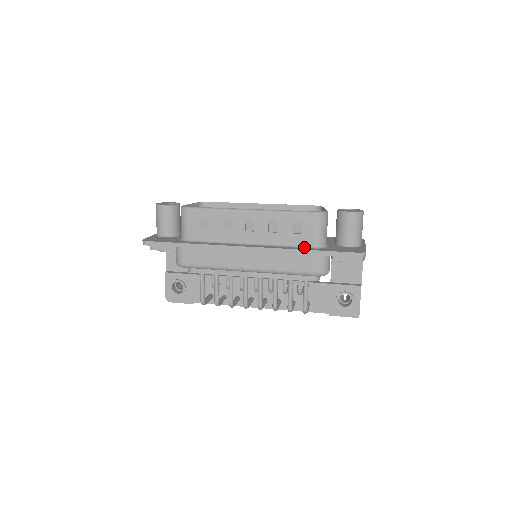
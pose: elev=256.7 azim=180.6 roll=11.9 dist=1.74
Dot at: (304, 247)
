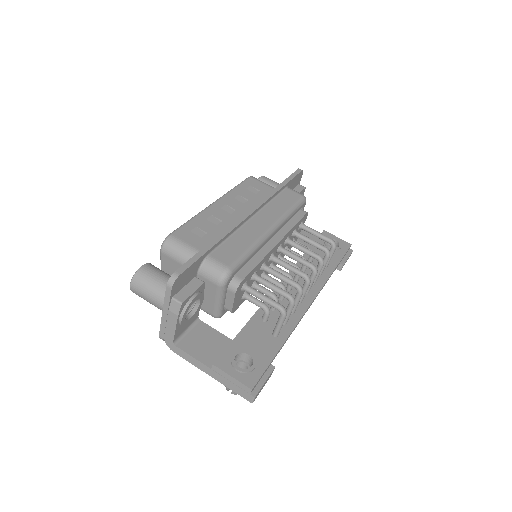
Dot at: occluded
